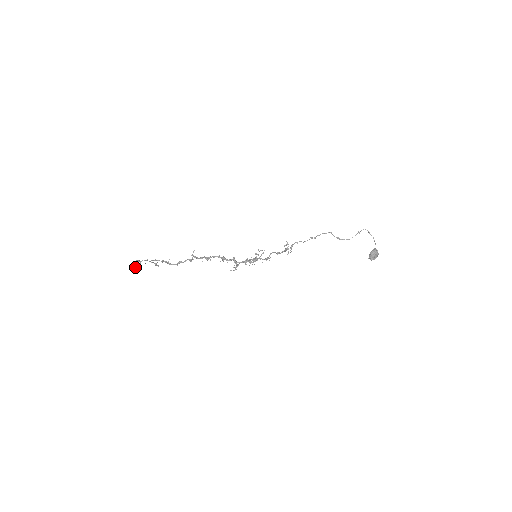
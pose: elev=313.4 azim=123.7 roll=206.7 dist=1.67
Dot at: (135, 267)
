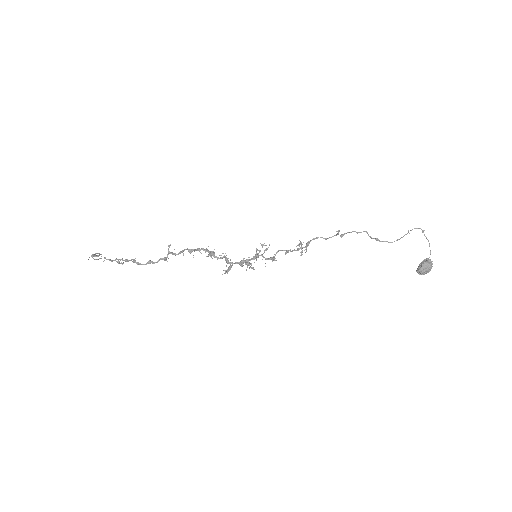
Dot at: (95, 256)
